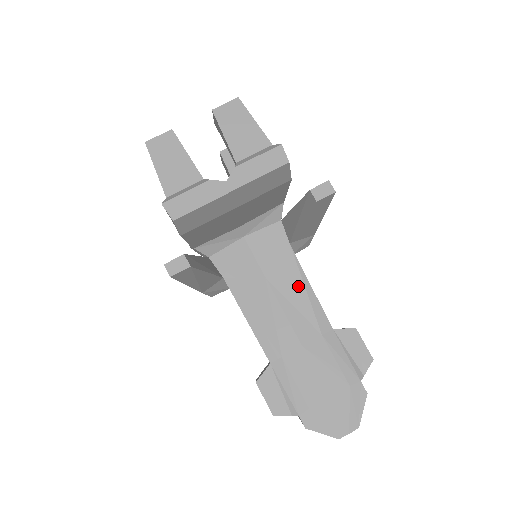
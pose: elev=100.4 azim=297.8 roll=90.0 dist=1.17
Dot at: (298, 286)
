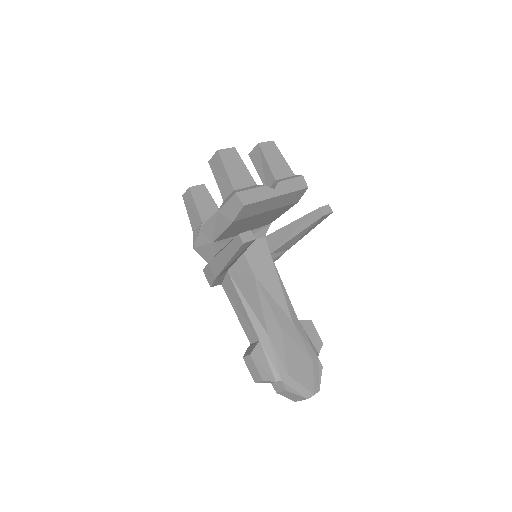
Dot at: (277, 285)
